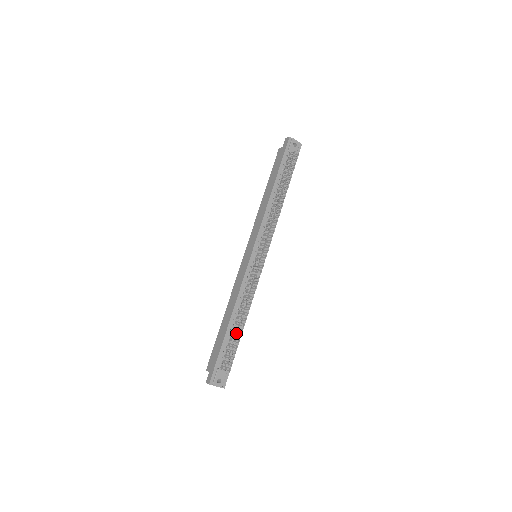
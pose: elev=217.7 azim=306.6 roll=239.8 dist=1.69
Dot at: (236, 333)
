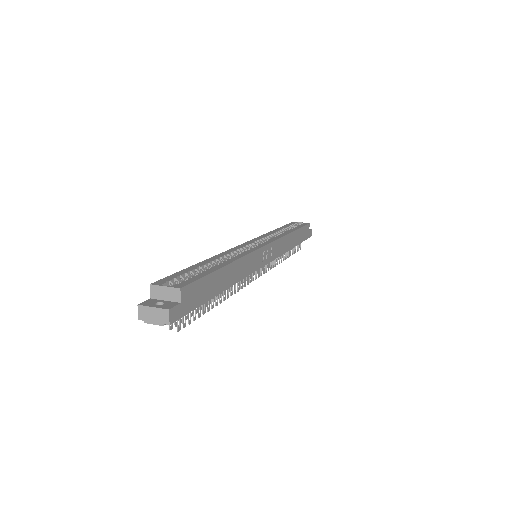
Dot at: (284, 254)
